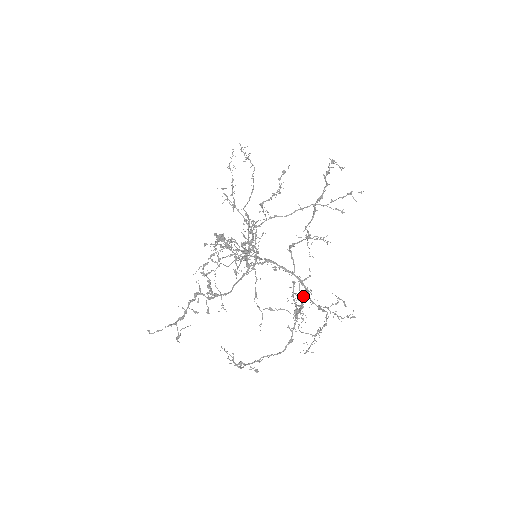
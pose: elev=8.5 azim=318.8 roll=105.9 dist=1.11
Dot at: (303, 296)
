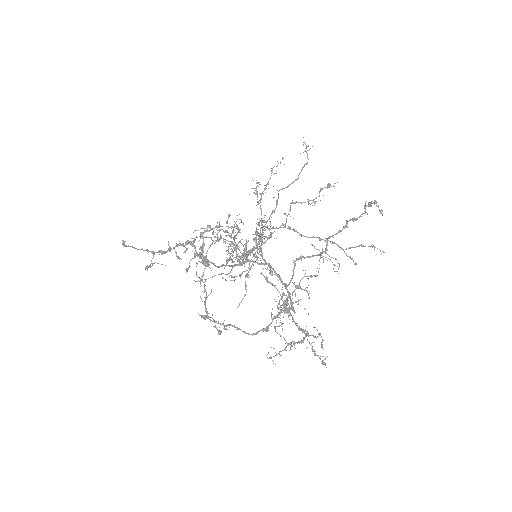
Dot at: (293, 302)
